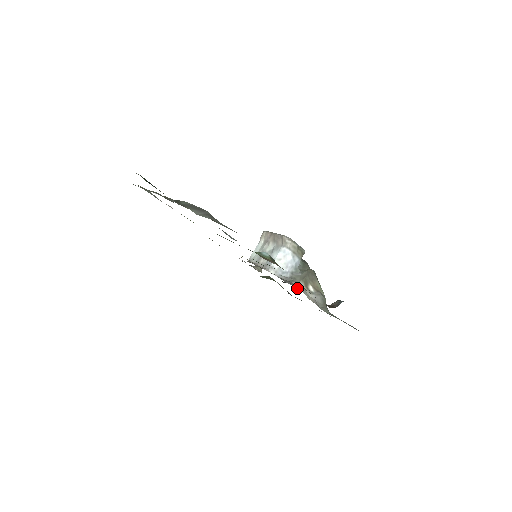
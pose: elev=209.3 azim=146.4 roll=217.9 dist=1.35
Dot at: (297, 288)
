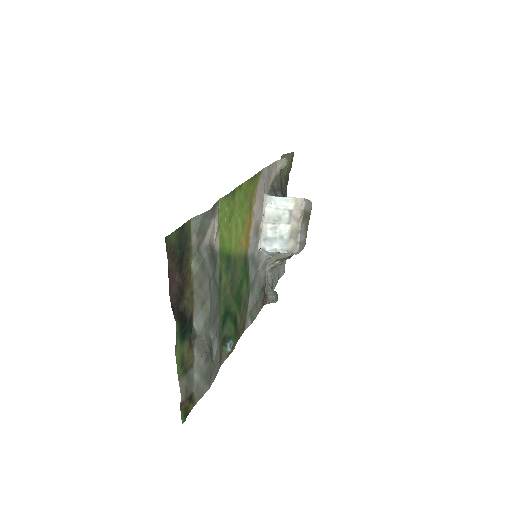
Dot at: (264, 269)
